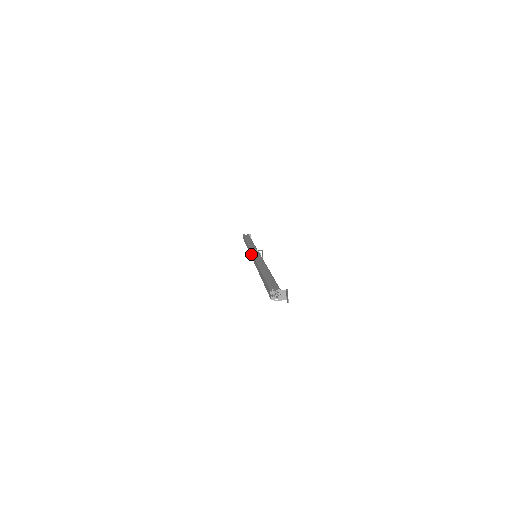
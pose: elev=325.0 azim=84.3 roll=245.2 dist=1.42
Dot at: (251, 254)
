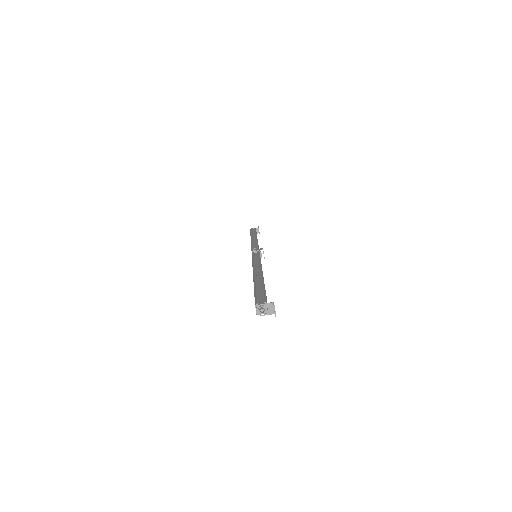
Dot at: occluded
